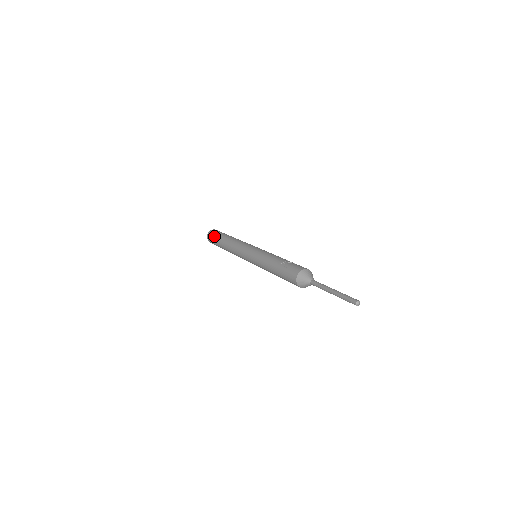
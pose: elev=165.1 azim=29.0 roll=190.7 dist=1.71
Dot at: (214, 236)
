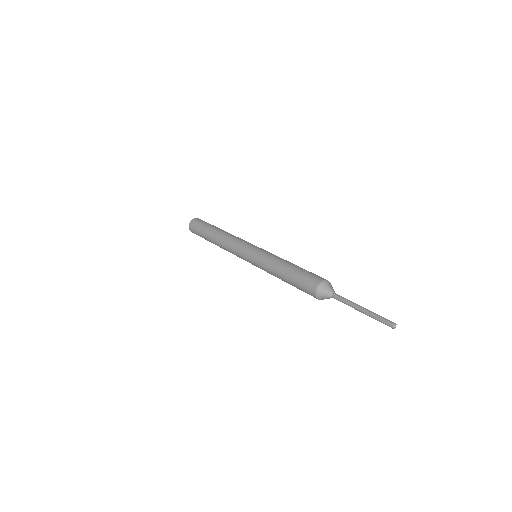
Dot at: (205, 222)
